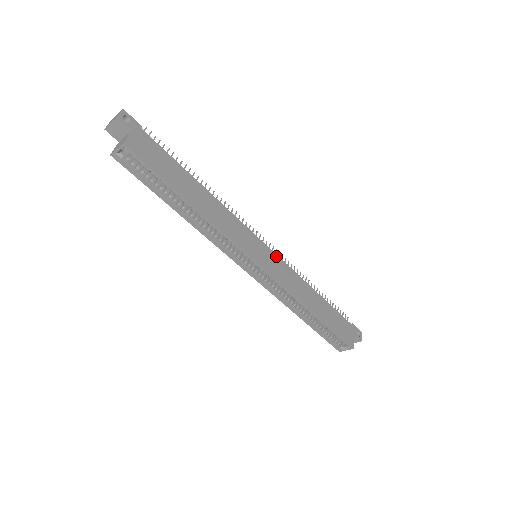
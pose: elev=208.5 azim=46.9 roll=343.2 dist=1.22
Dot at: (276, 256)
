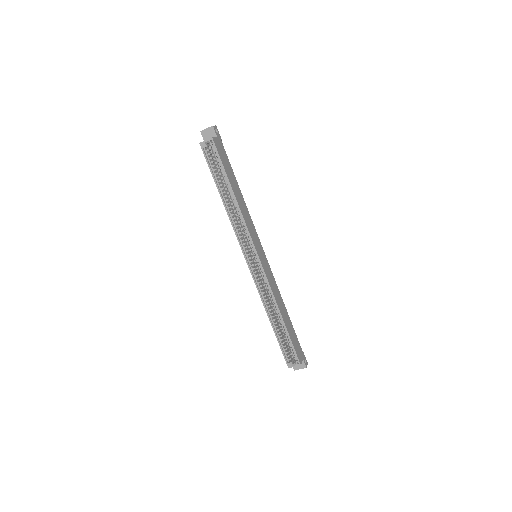
Dot at: (268, 264)
